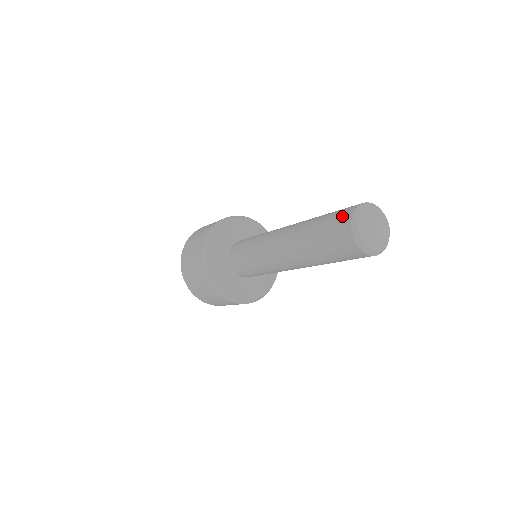
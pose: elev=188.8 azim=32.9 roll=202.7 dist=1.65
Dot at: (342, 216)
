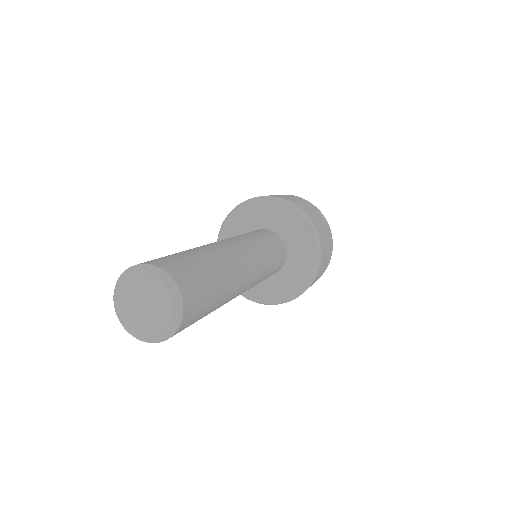
Dot at: occluded
